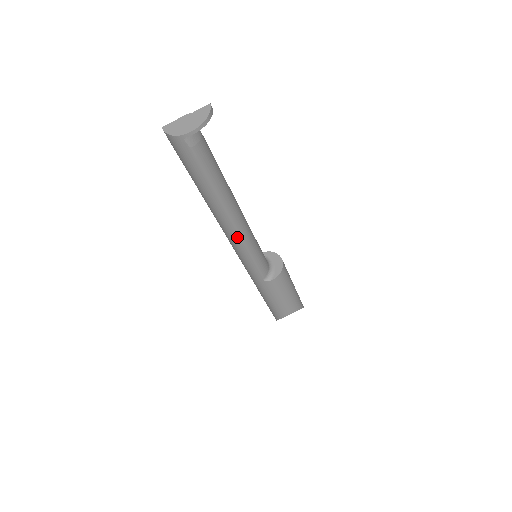
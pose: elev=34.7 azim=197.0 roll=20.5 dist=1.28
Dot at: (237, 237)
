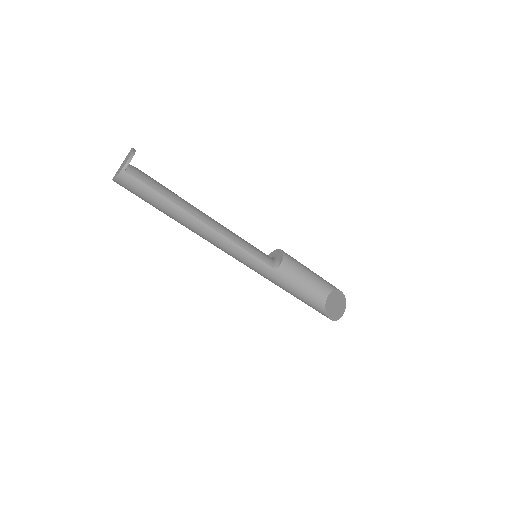
Dot at: (220, 236)
